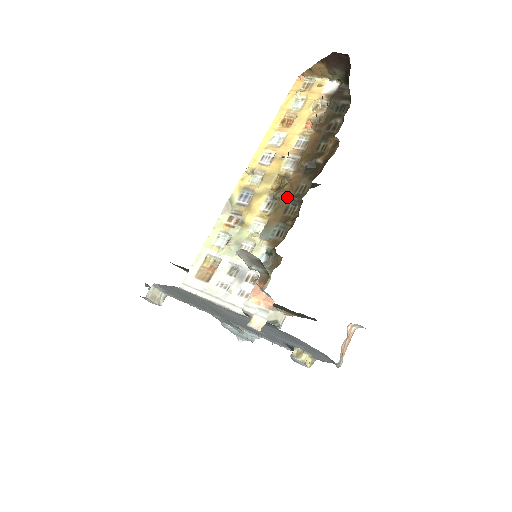
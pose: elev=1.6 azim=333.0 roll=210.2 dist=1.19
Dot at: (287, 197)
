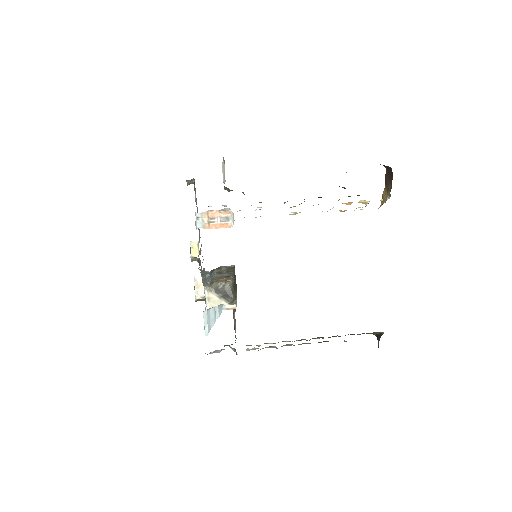
Dot at: occluded
